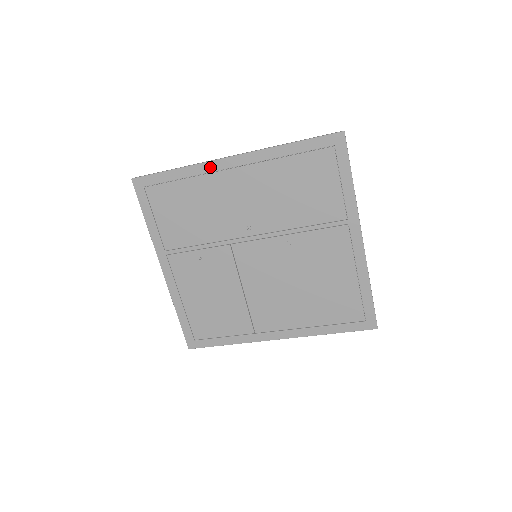
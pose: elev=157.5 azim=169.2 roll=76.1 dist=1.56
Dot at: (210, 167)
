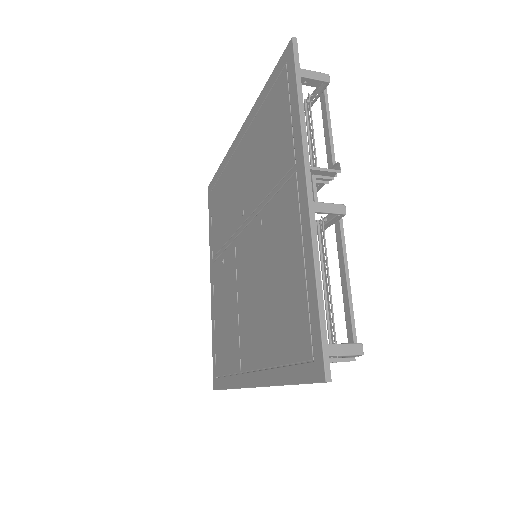
Dot at: (231, 151)
